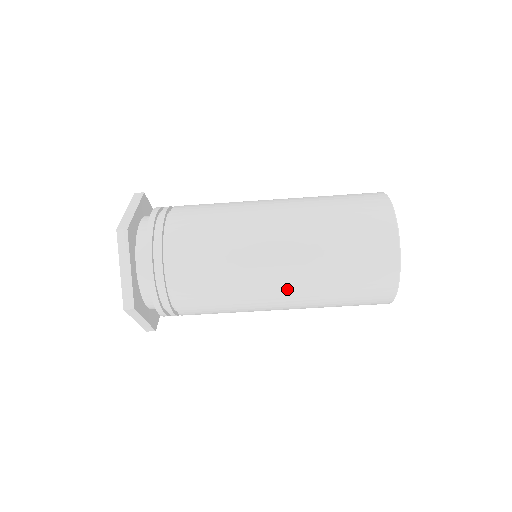
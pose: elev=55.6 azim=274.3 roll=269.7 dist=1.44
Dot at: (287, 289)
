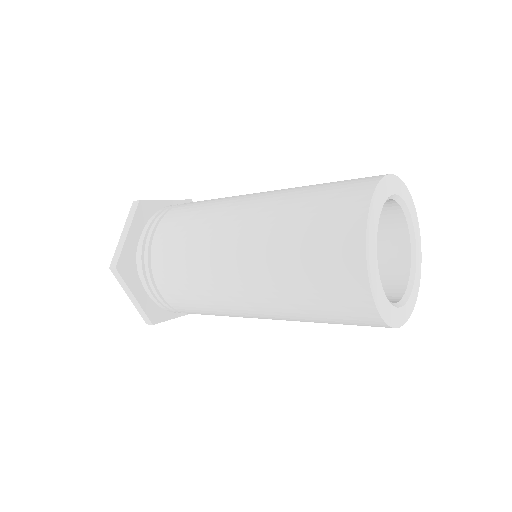
Dot at: (269, 317)
